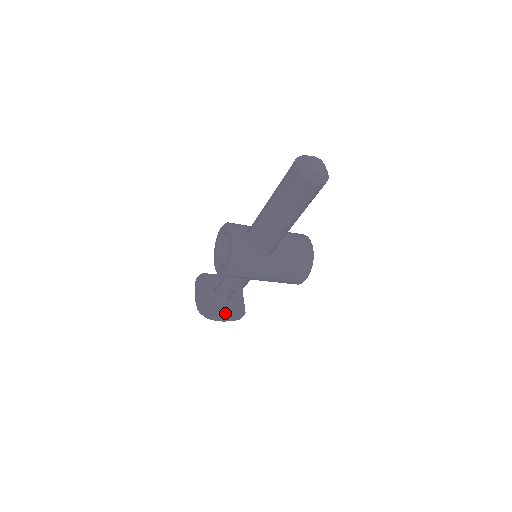
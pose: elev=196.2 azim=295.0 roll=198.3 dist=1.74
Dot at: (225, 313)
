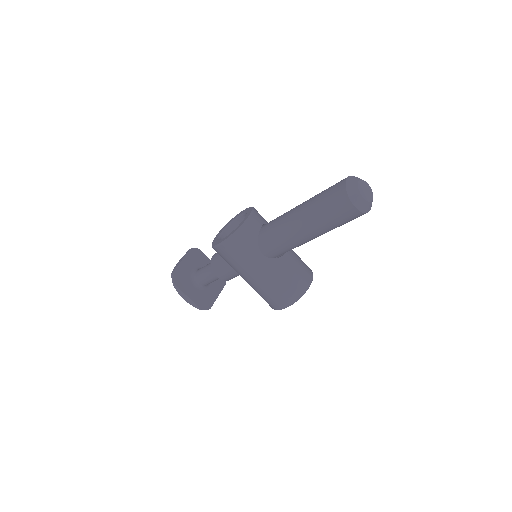
Dot at: (193, 294)
